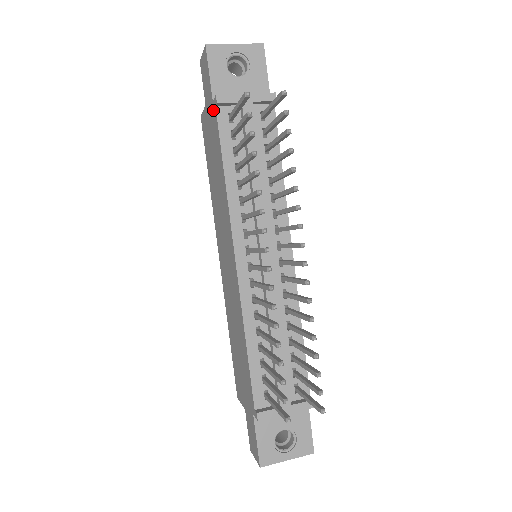
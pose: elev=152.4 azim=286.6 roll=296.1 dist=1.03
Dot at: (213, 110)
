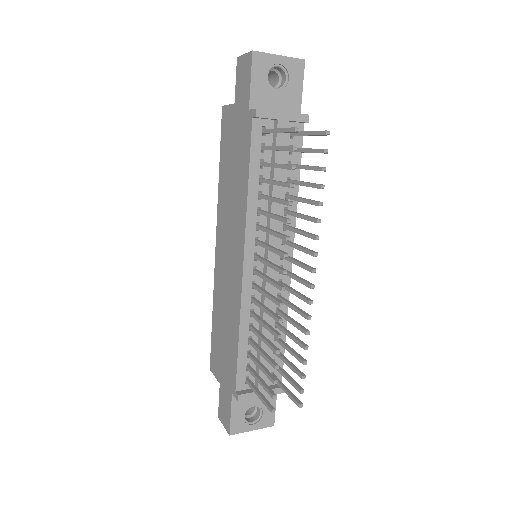
Dot at: (247, 118)
